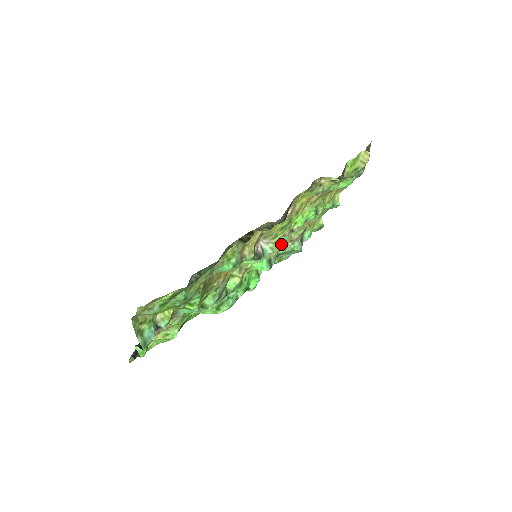
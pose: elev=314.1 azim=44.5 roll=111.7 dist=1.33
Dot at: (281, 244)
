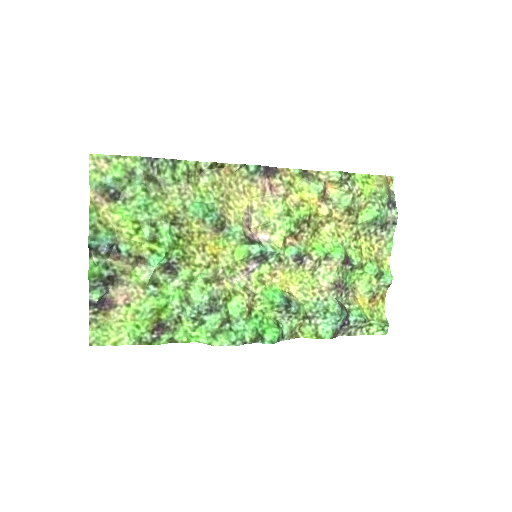
Dot at: (306, 289)
